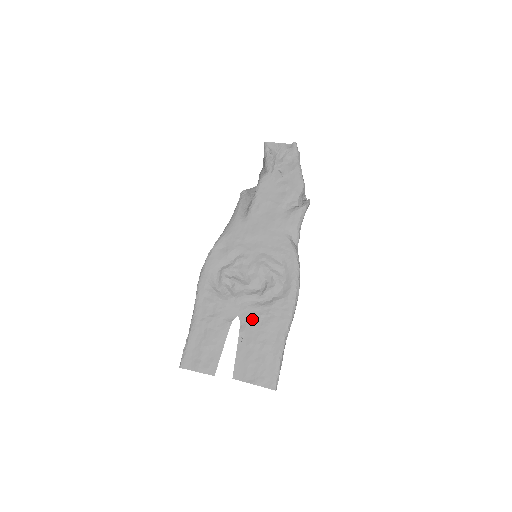
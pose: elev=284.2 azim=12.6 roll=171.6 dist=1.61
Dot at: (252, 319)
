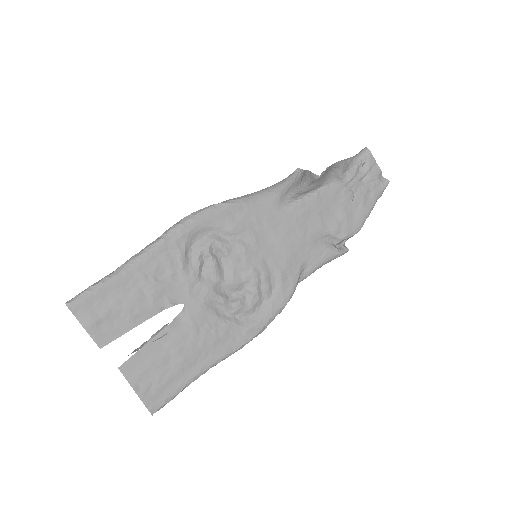
Dot at: (196, 321)
